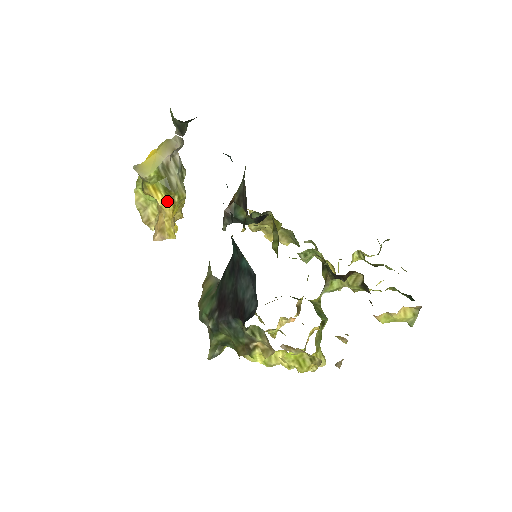
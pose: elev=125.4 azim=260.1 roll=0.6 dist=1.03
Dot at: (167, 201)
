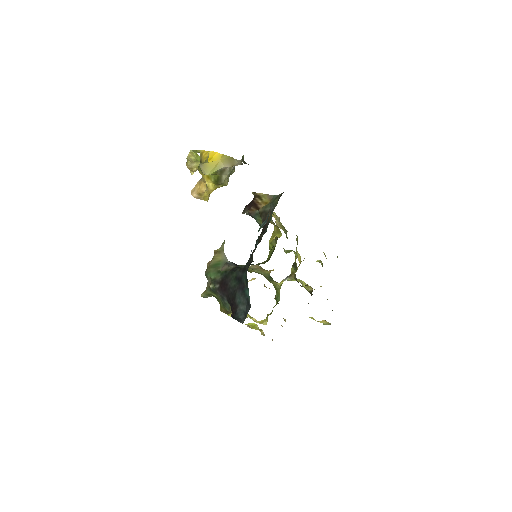
Dot at: (213, 185)
